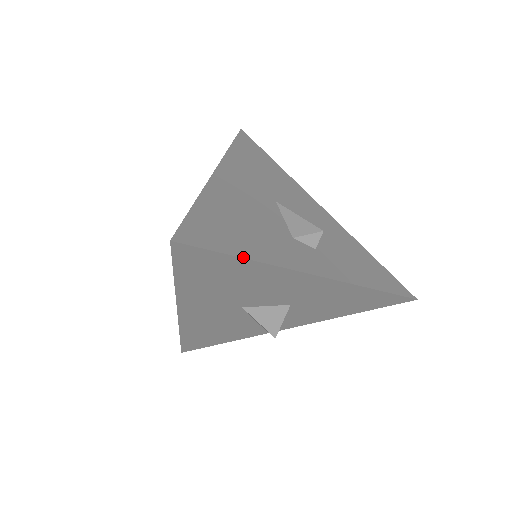
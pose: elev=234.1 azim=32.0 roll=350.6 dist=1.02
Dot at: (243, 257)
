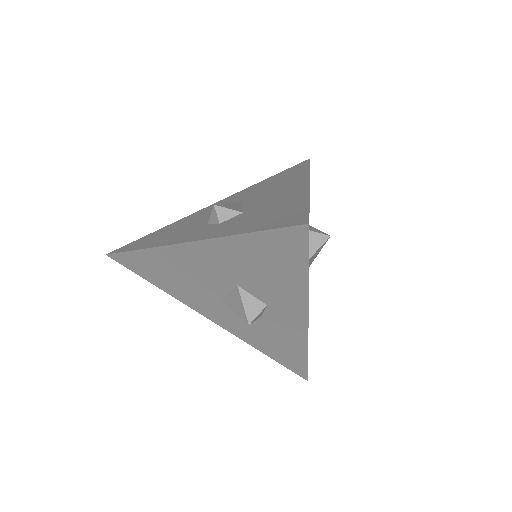
Dot at: (136, 250)
